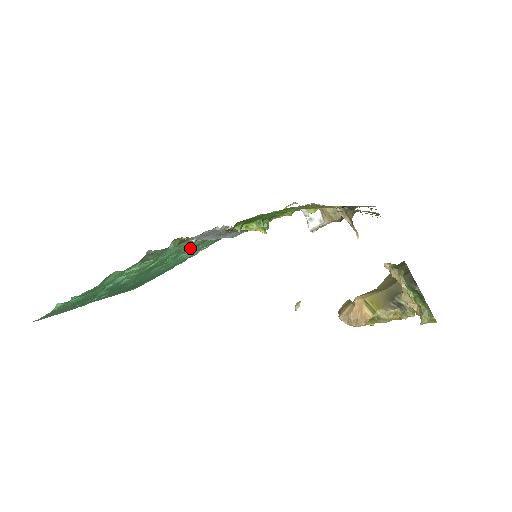
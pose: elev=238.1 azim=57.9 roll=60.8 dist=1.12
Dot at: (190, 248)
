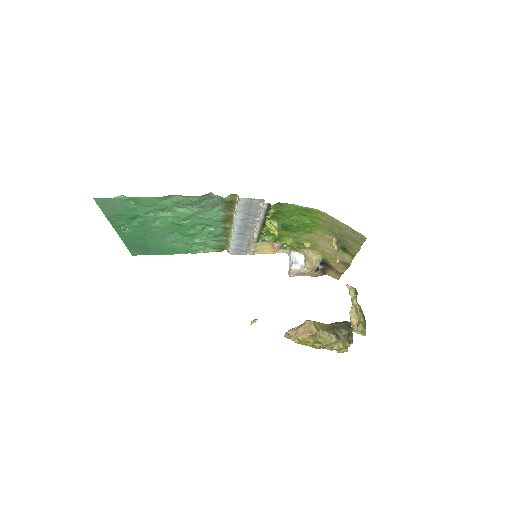
Dot at: (208, 234)
